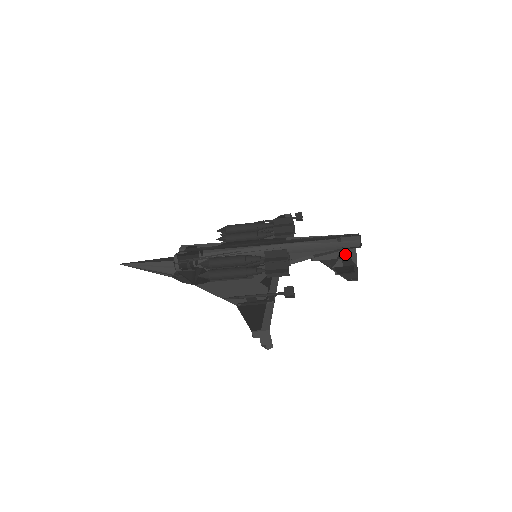
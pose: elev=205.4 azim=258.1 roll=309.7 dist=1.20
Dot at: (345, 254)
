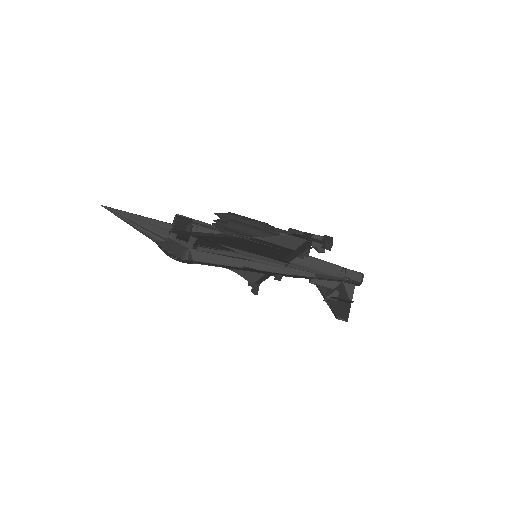
Dot at: (344, 287)
